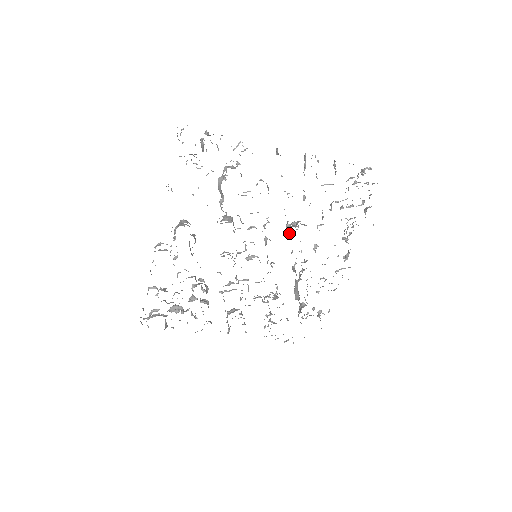
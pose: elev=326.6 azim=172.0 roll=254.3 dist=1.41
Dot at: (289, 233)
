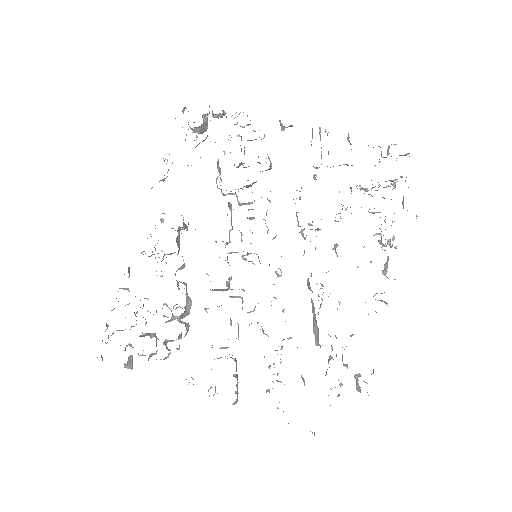
Dot at: (298, 222)
